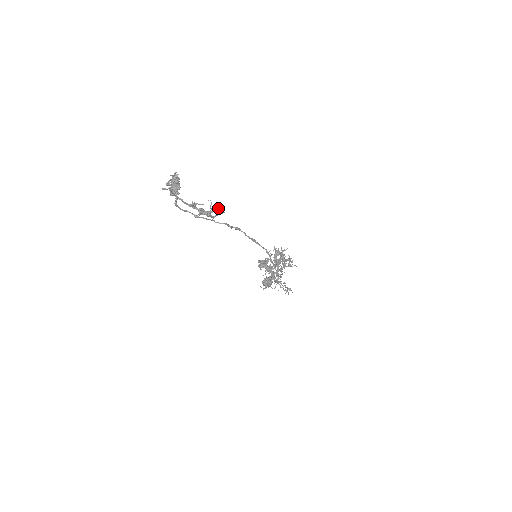
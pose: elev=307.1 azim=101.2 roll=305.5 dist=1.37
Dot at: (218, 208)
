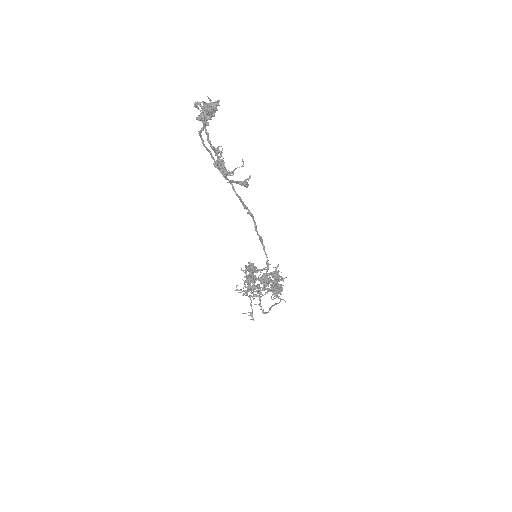
Dot at: (247, 178)
